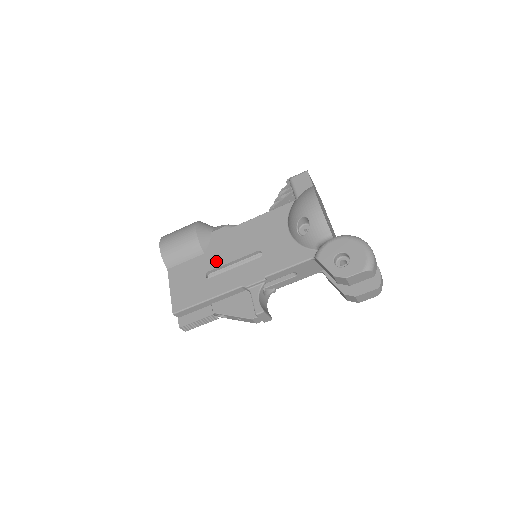
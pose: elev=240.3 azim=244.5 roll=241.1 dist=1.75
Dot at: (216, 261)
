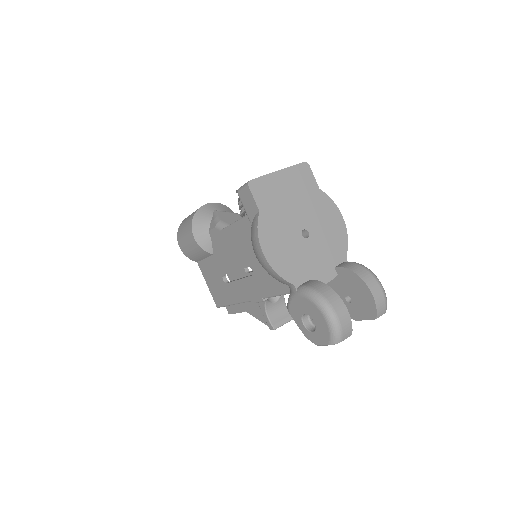
Dot at: (223, 267)
